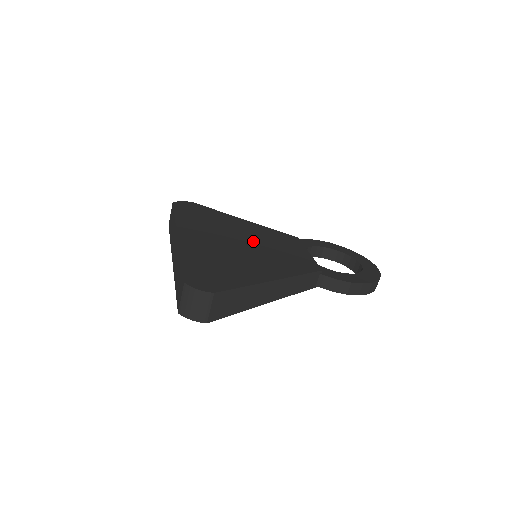
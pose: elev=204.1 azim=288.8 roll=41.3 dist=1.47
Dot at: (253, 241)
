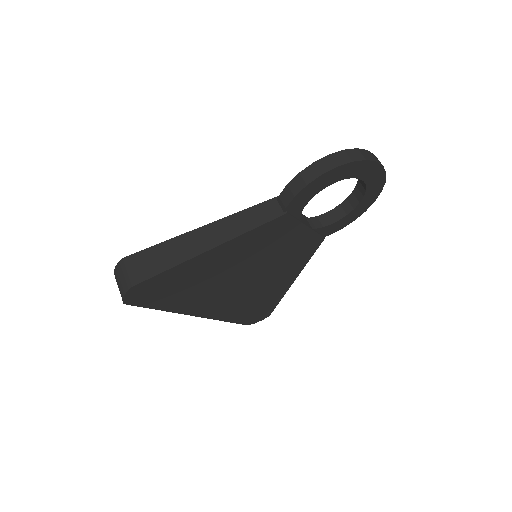
Dot at: occluded
